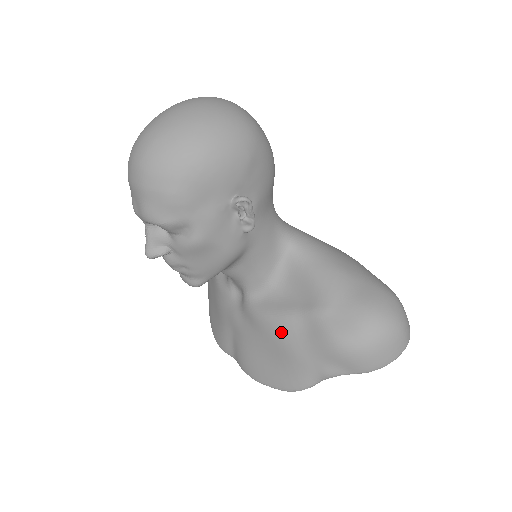
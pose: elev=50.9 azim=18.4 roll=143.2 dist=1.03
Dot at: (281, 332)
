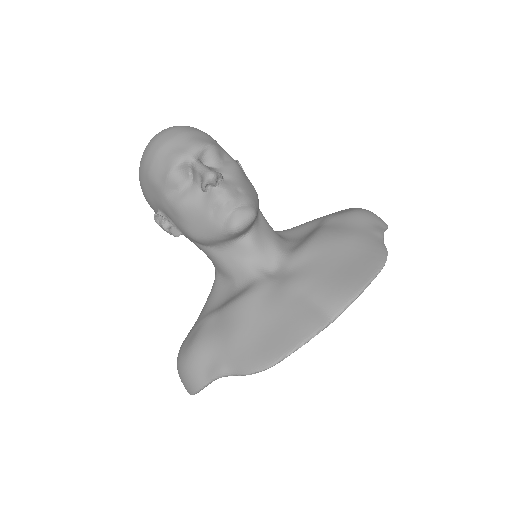
Dot at: (330, 235)
